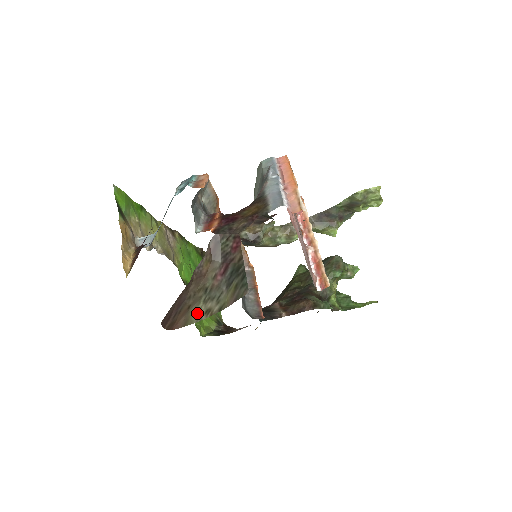
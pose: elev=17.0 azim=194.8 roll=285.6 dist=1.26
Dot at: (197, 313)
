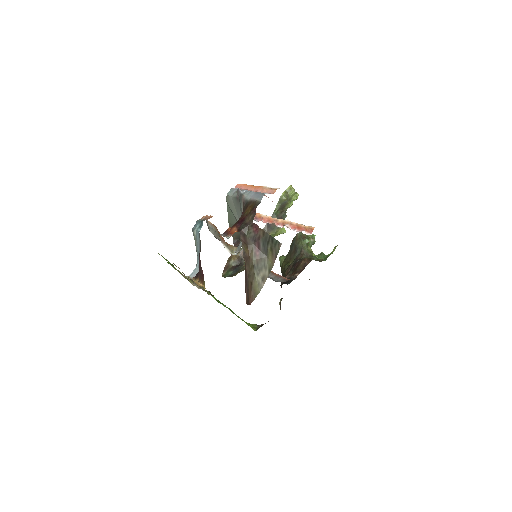
Dot at: (257, 285)
